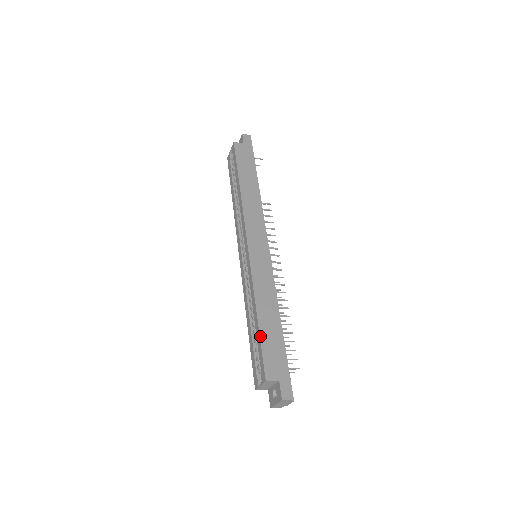
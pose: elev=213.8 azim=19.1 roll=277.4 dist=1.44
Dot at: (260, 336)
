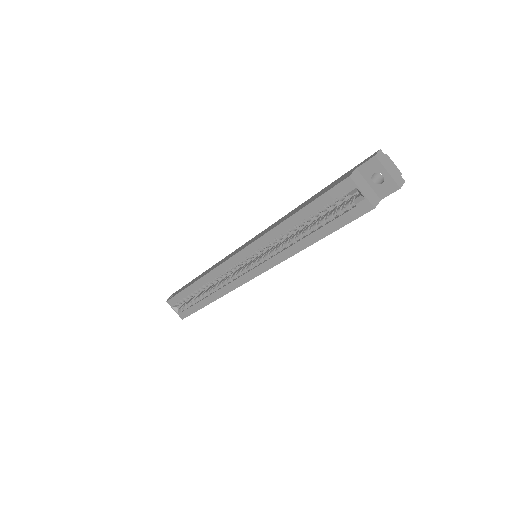
Dot at: (309, 204)
